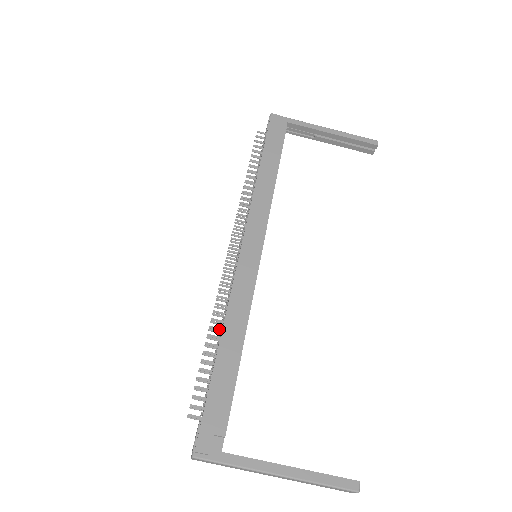
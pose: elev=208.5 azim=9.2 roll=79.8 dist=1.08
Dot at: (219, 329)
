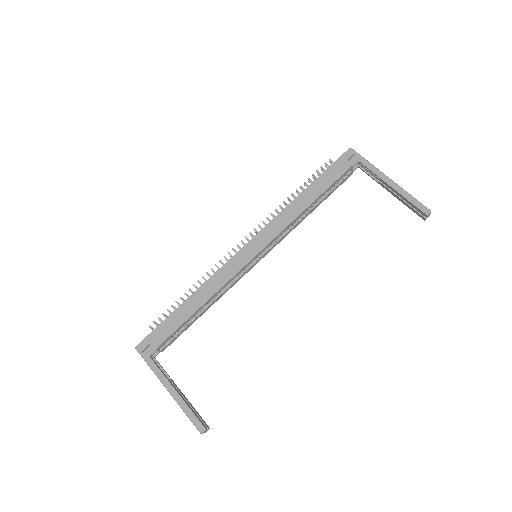
Dot at: occluded
